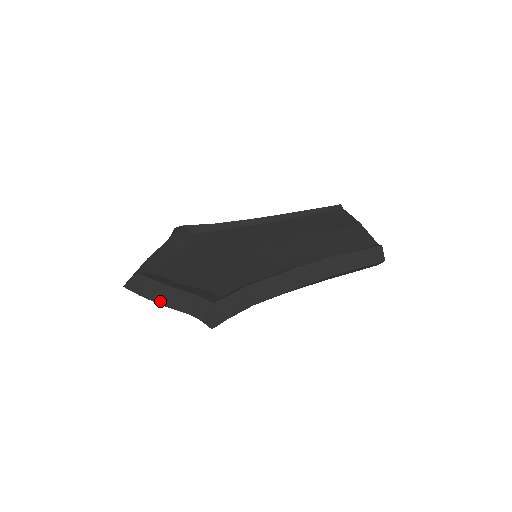
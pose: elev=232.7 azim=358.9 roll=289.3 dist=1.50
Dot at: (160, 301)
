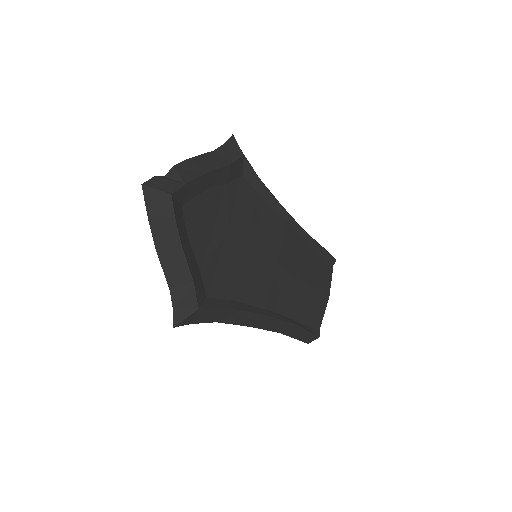
Dot at: (160, 249)
